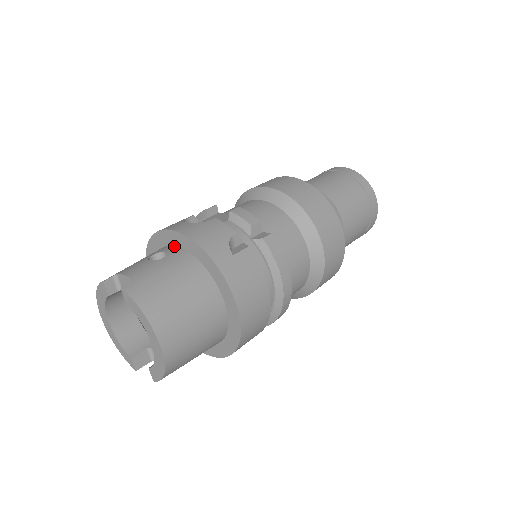
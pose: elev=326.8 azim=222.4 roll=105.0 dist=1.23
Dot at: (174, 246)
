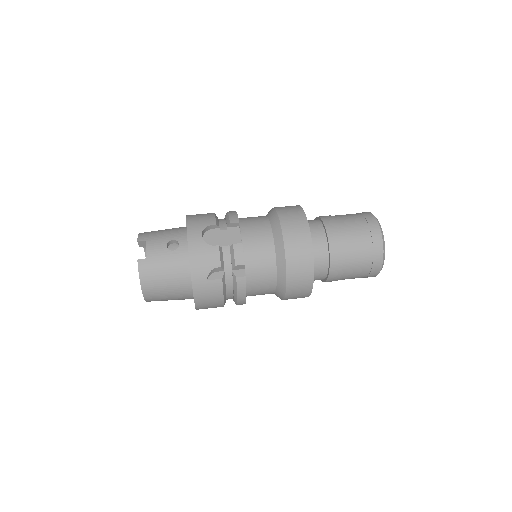
Dot at: (187, 243)
